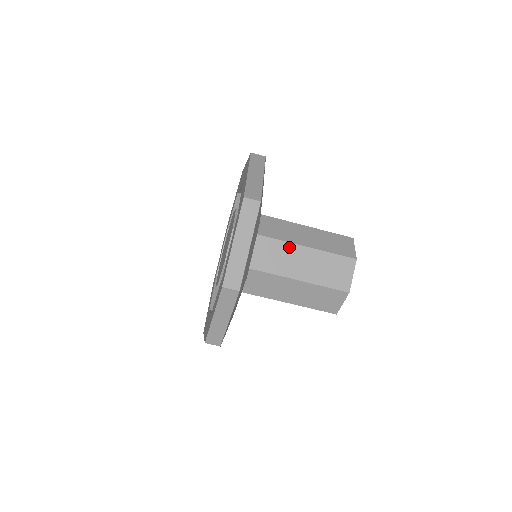
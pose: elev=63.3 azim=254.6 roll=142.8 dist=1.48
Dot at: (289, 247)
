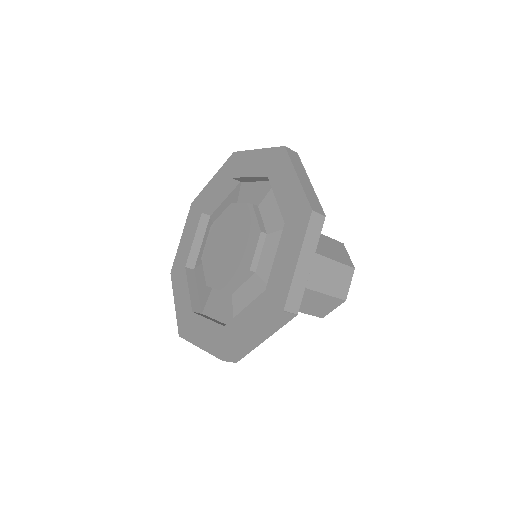
Dot at: occluded
